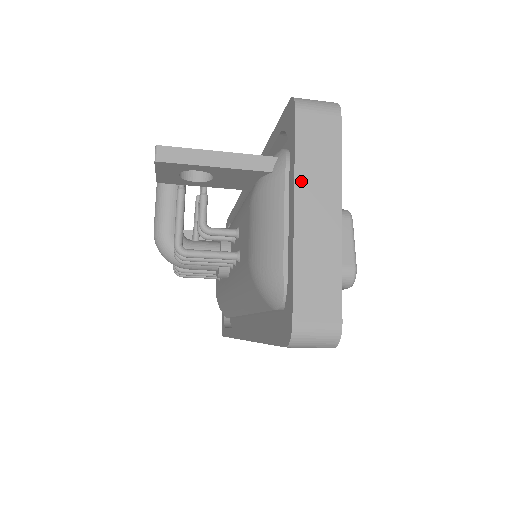
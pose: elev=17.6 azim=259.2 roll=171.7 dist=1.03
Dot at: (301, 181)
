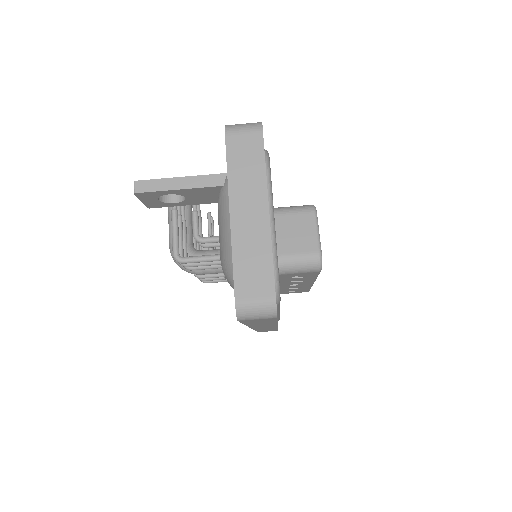
Dot at: (234, 190)
